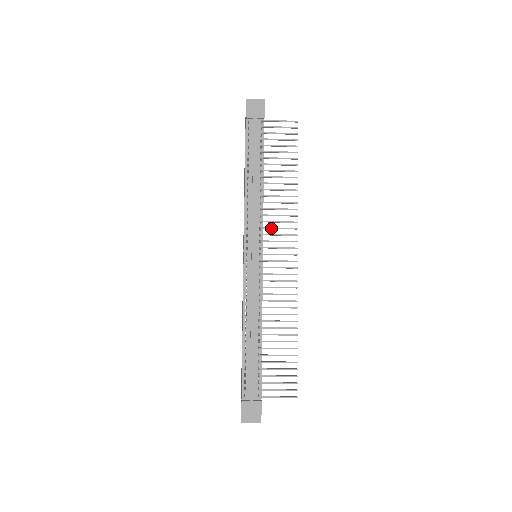
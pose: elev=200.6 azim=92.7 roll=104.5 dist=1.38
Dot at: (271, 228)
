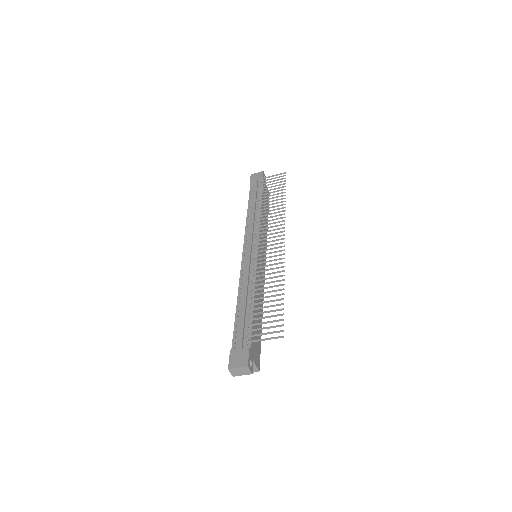
Dot at: (263, 228)
